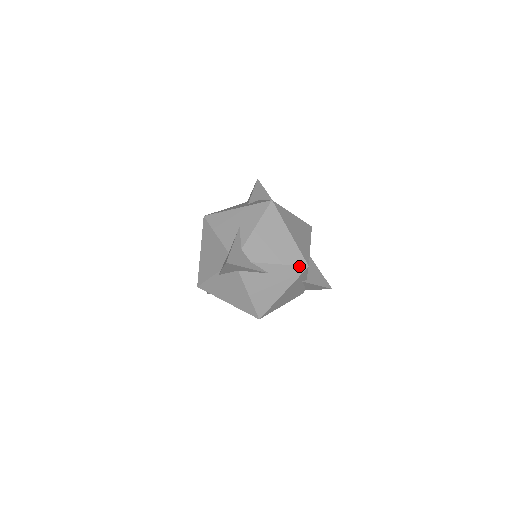
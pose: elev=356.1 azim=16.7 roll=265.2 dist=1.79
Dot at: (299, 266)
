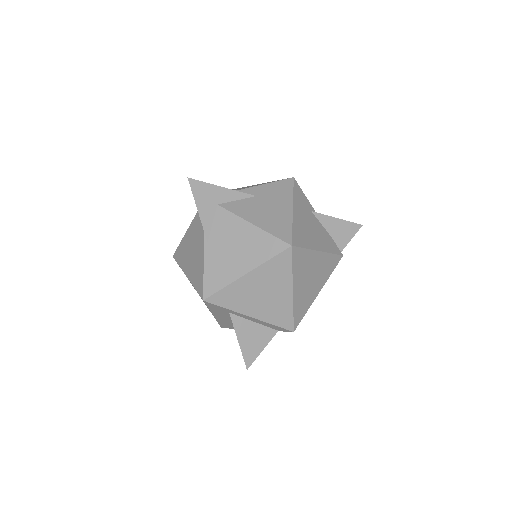
Dot at: (283, 180)
